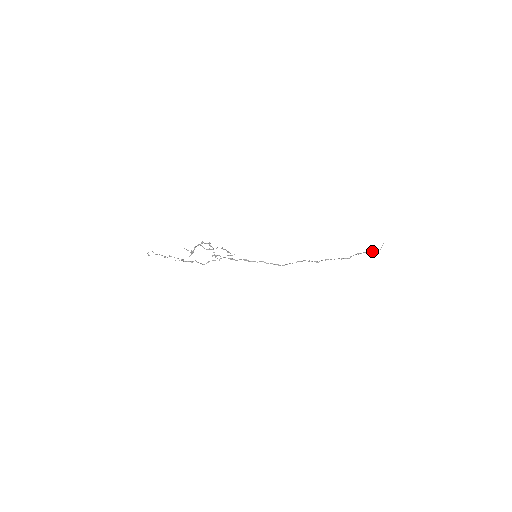
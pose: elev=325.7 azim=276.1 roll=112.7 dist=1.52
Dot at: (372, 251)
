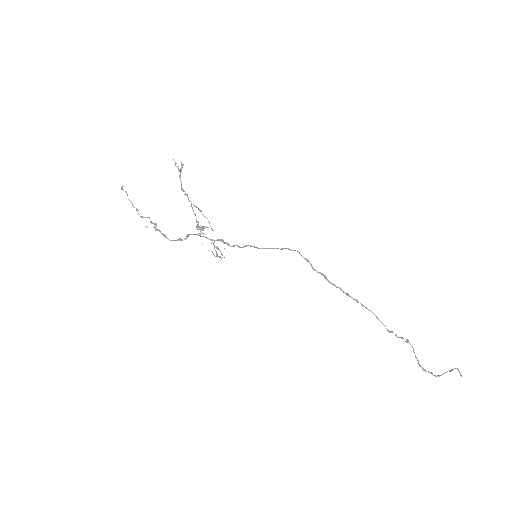
Dot at: (445, 372)
